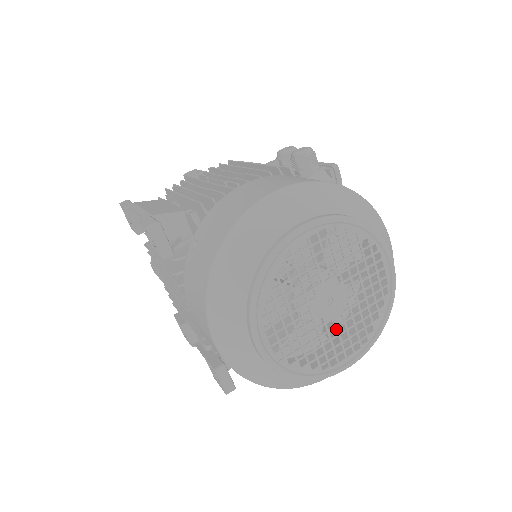
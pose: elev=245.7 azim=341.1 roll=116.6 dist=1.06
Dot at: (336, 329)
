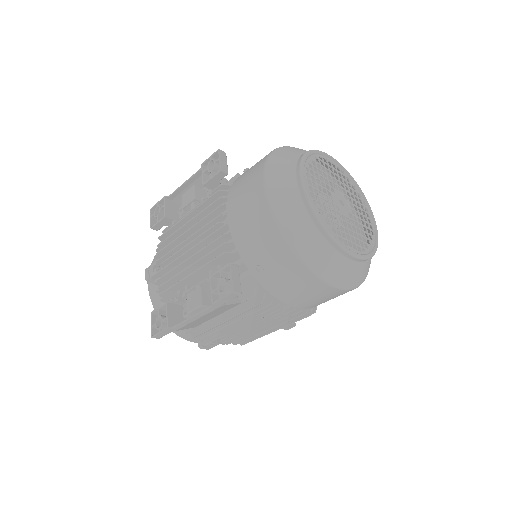
Dot at: (346, 223)
